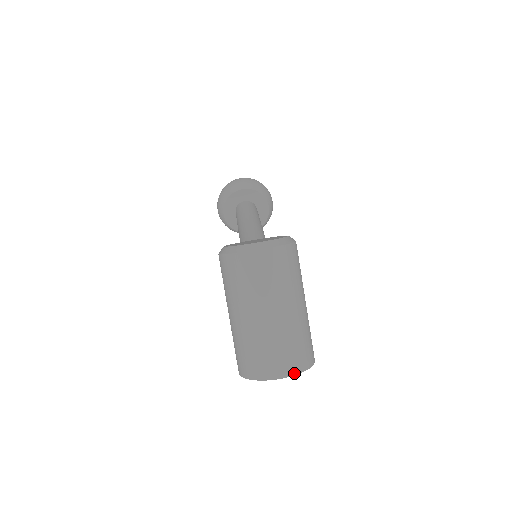
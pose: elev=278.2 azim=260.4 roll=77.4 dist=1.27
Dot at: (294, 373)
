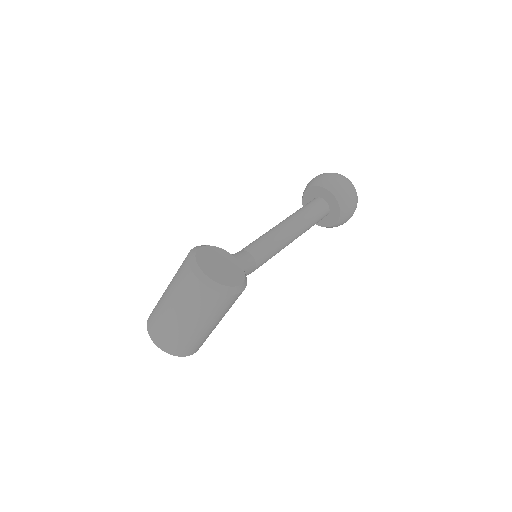
Dot at: (164, 350)
